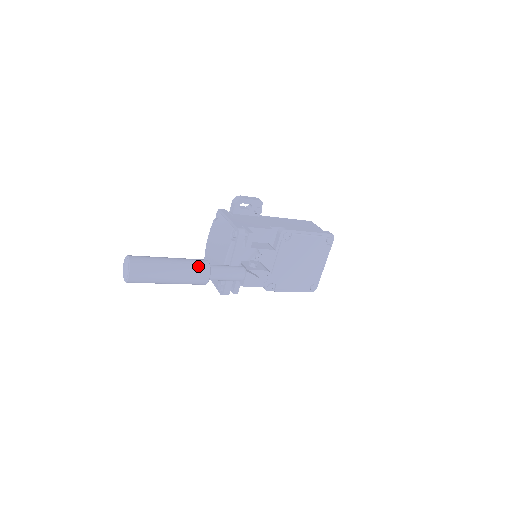
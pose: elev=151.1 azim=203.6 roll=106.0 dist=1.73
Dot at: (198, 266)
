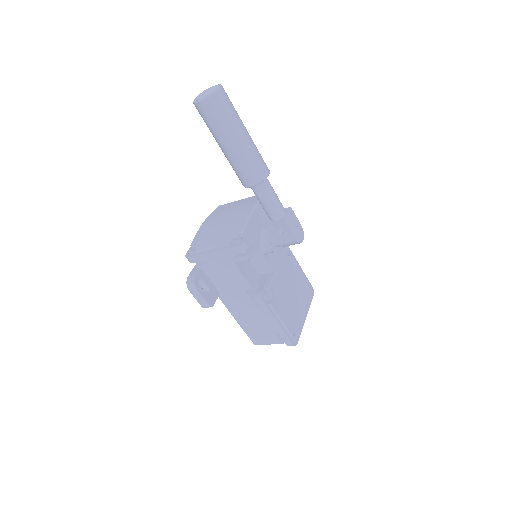
Dot at: occluded
